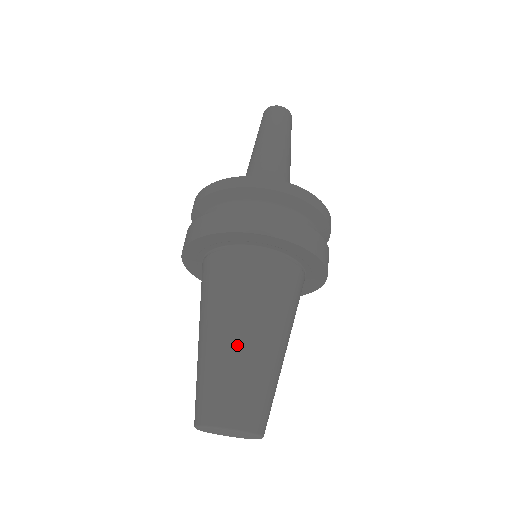
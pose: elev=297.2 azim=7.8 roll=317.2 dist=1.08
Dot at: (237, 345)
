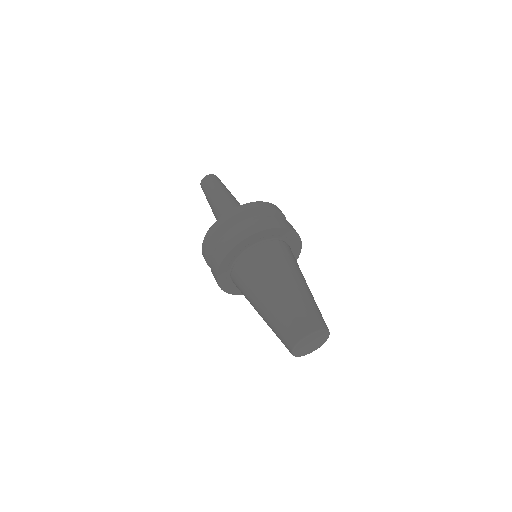
Dot at: (290, 291)
